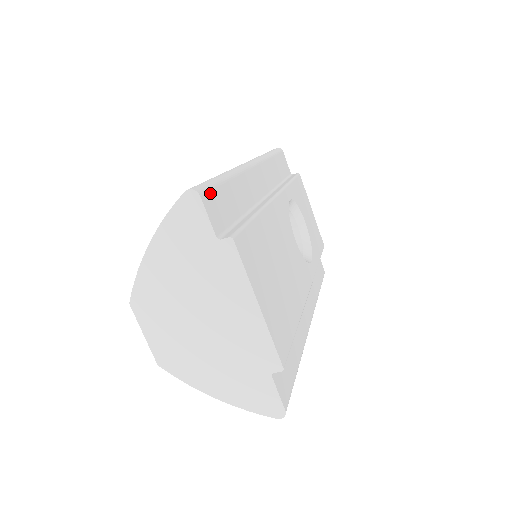
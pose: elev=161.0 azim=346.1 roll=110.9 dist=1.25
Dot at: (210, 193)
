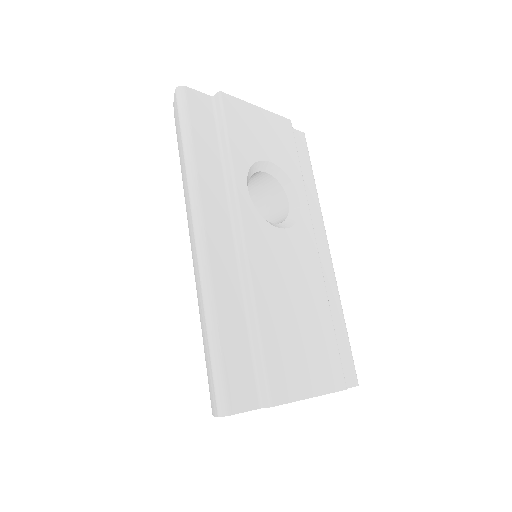
Dot at: (229, 390)
